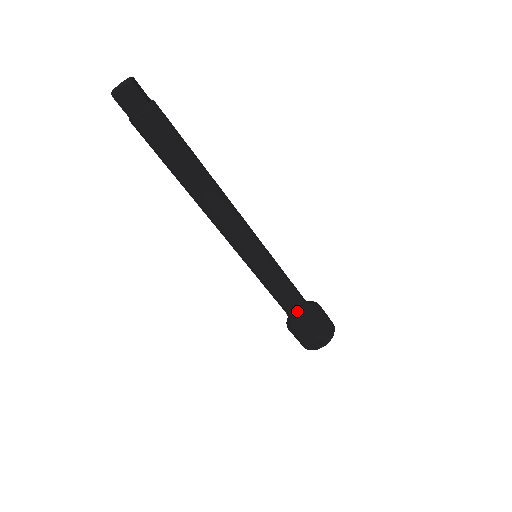
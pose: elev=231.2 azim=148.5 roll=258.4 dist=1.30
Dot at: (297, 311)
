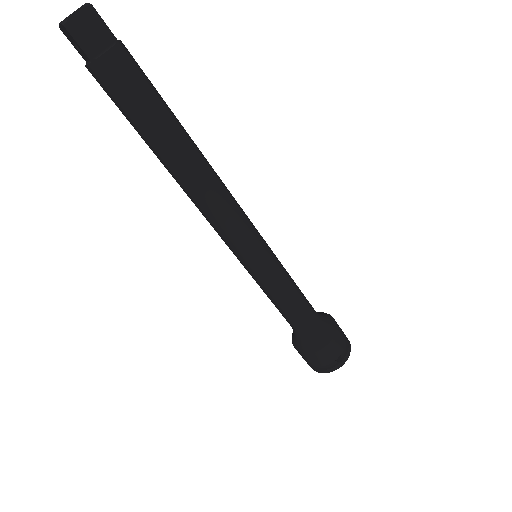
Dot at: (310, 322)
